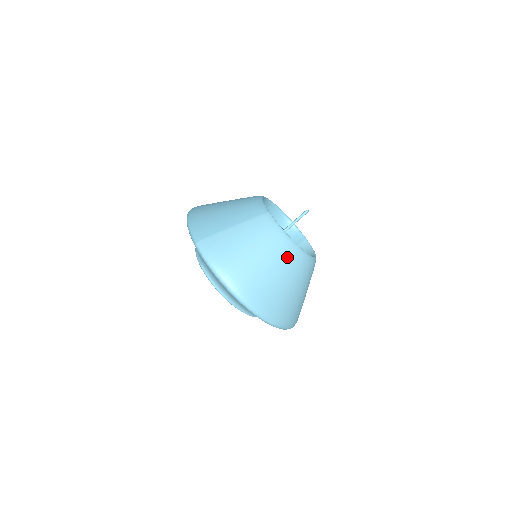
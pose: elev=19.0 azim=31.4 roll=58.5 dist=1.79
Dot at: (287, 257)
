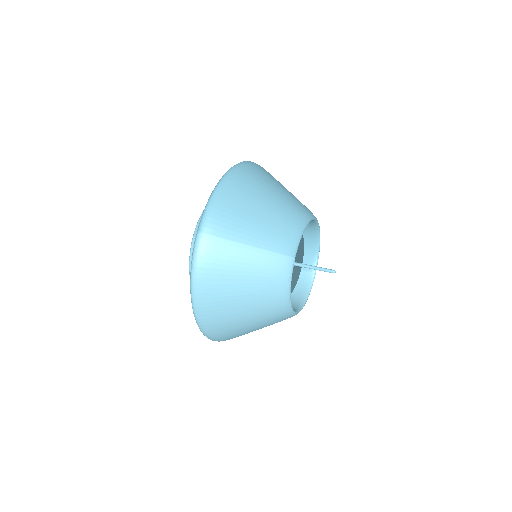
Dot at: (271, 309)
